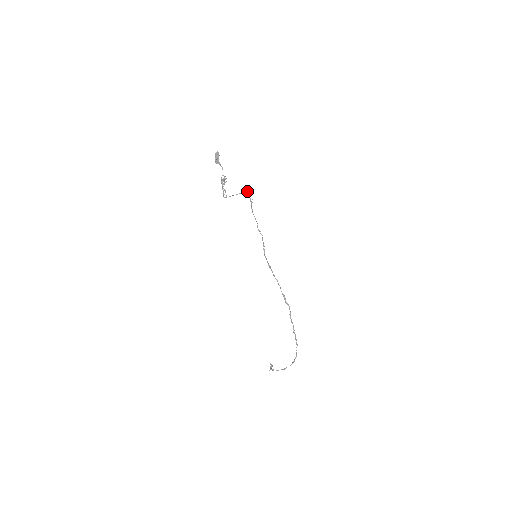
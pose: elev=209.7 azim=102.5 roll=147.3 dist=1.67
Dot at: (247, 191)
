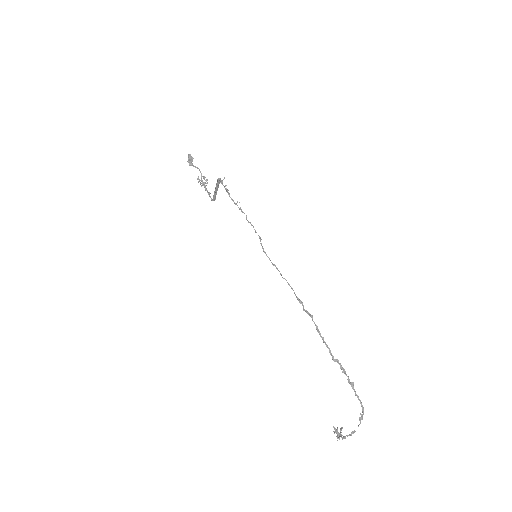
Dot at: (217, 179)
